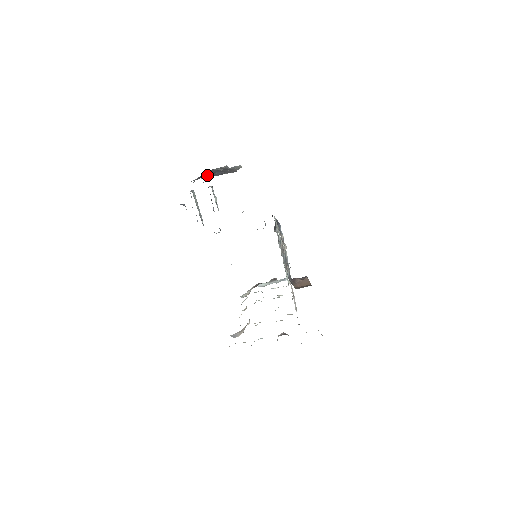
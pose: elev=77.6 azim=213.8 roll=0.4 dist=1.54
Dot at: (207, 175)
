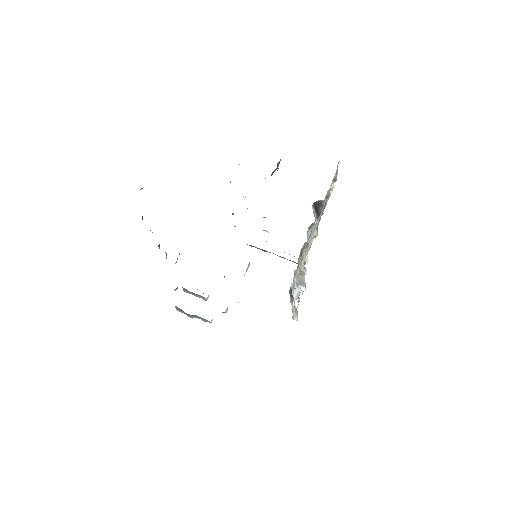
Dot at: occluded
